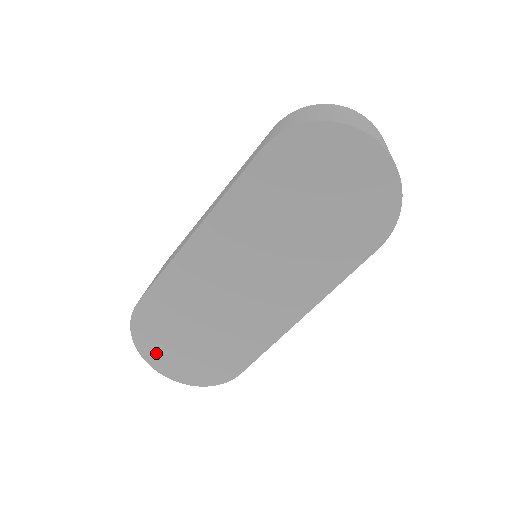
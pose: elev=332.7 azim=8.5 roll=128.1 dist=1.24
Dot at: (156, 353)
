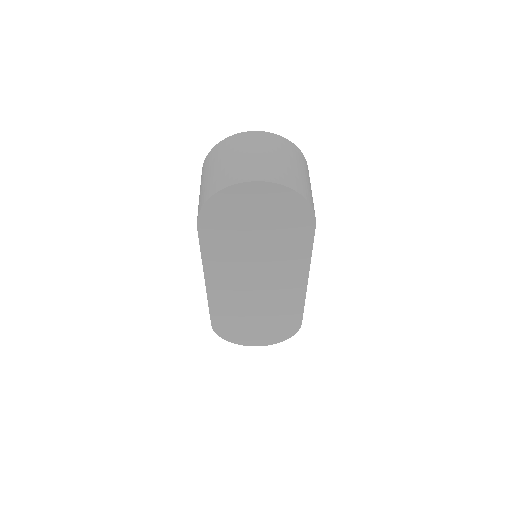
Dot at: (246, 340)
